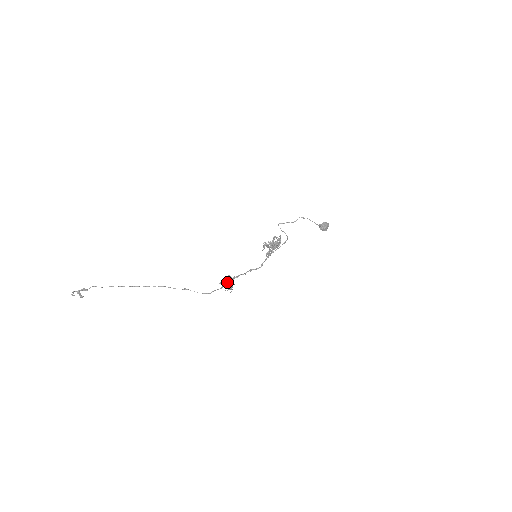
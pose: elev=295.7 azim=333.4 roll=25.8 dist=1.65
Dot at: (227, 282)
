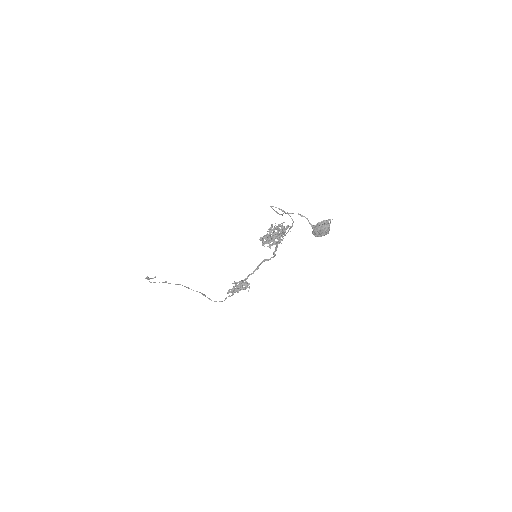
Dot at: (234, 291)
